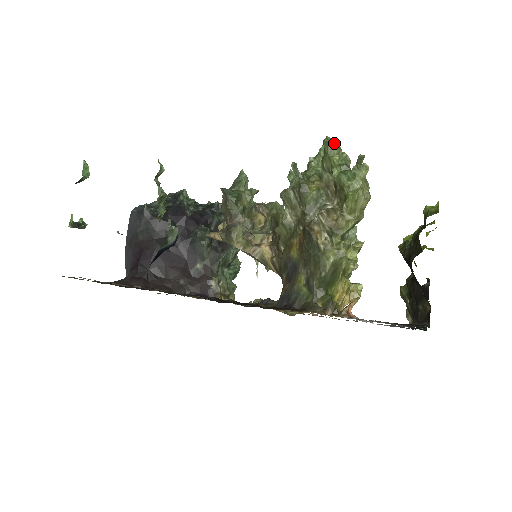
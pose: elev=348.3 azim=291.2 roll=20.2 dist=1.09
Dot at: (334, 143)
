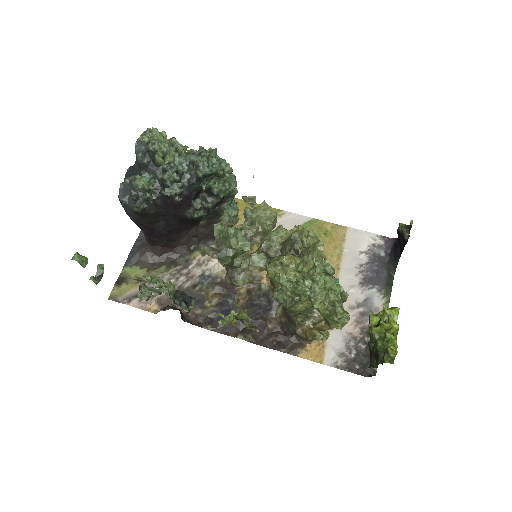
Dot at: (320, 292)
